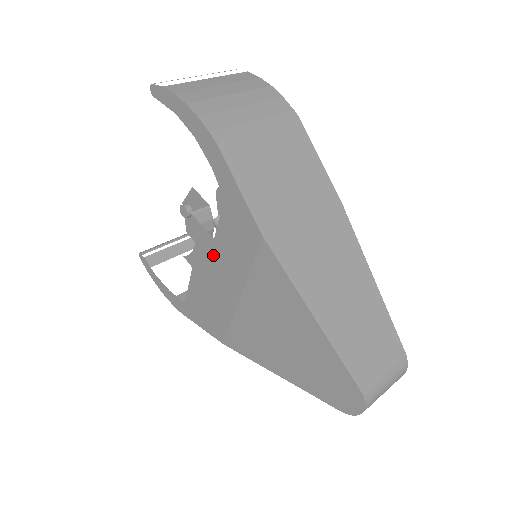
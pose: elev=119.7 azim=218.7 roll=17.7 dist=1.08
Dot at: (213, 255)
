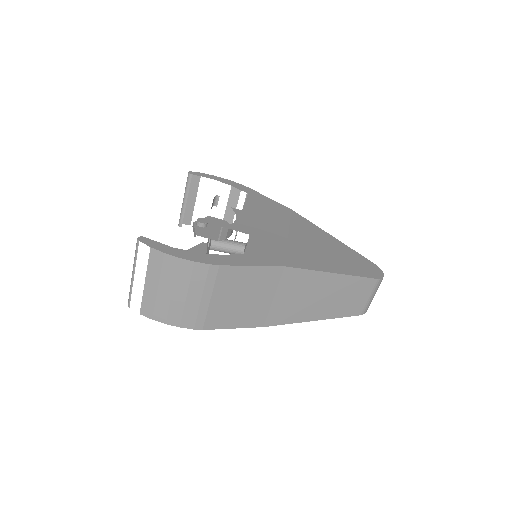
Dot at: occluded
